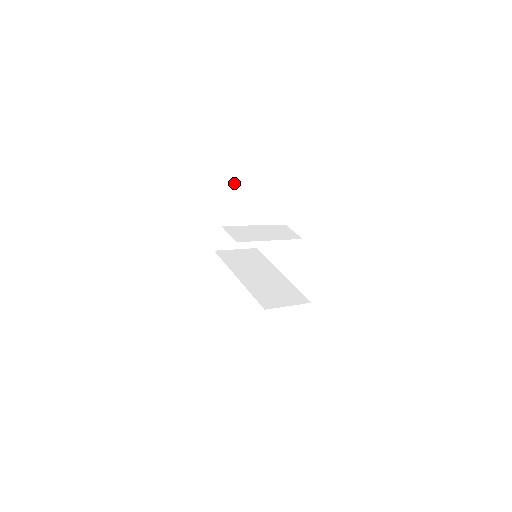
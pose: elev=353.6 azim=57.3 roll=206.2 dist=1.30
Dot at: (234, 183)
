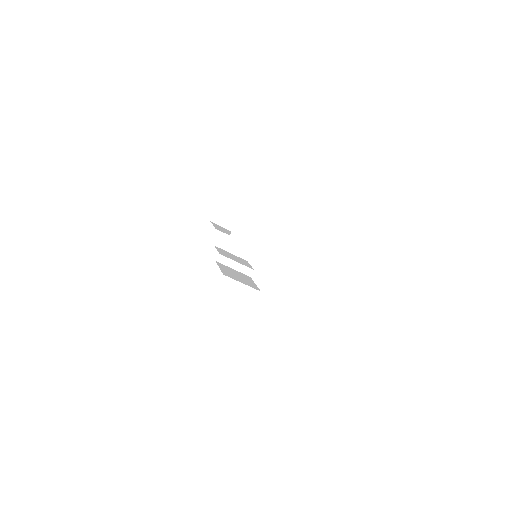
Dot at: occluded
